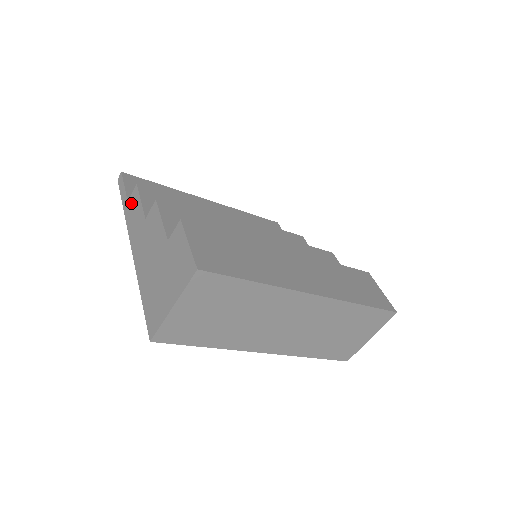
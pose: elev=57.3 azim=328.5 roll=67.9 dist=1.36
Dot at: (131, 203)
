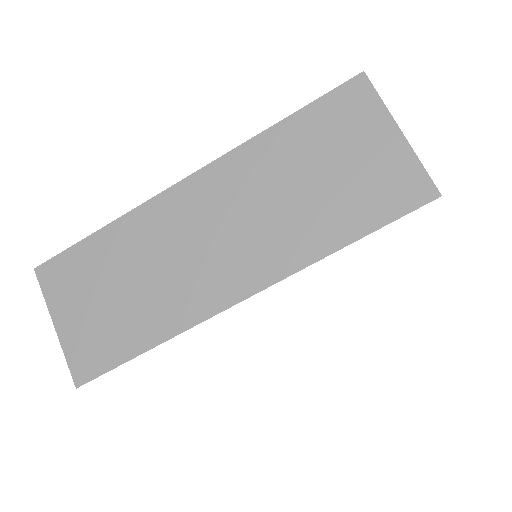
Dot at: occluded
